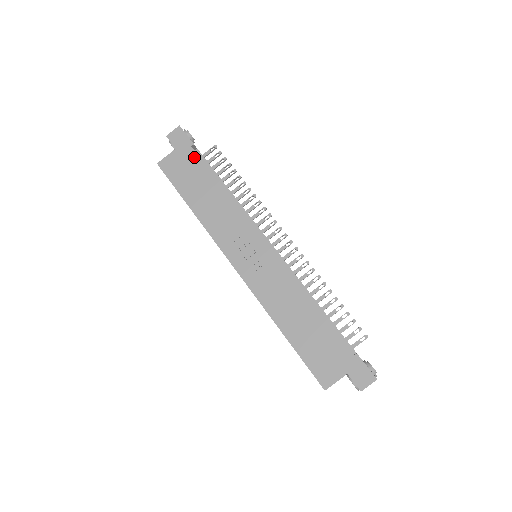
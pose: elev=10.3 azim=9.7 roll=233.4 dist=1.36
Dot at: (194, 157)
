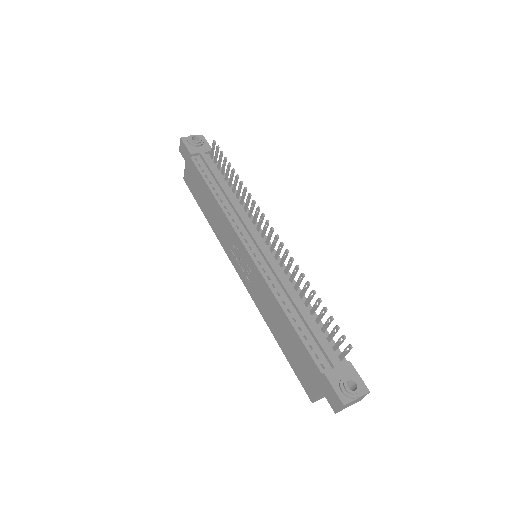
Dot at: (194, 167)
